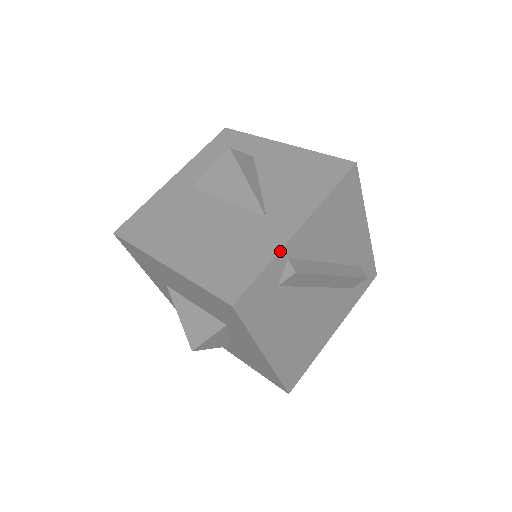
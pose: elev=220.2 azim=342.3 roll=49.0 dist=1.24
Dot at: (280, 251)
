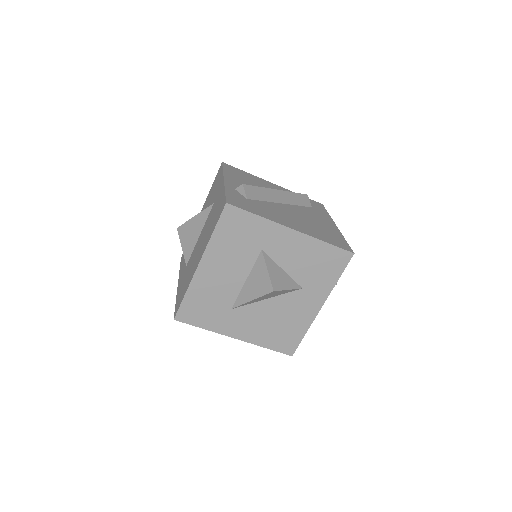
Dot at: (225, 186)
